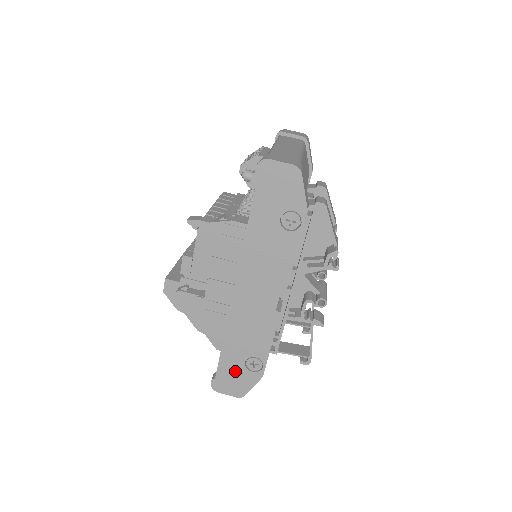
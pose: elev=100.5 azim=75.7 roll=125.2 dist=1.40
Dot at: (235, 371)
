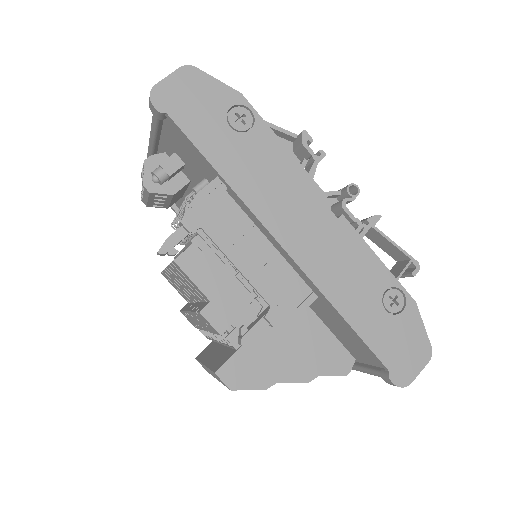
Dot at: (391, 334)
